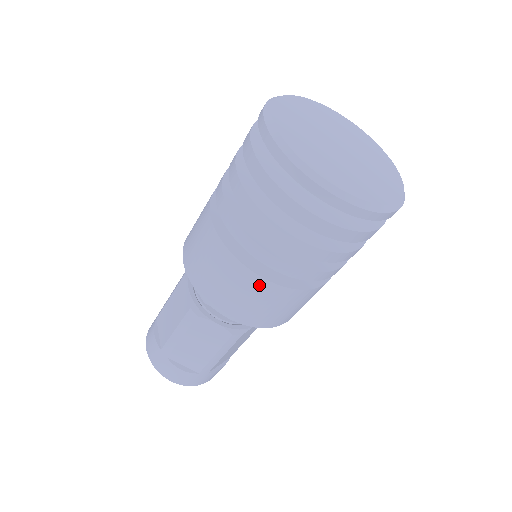
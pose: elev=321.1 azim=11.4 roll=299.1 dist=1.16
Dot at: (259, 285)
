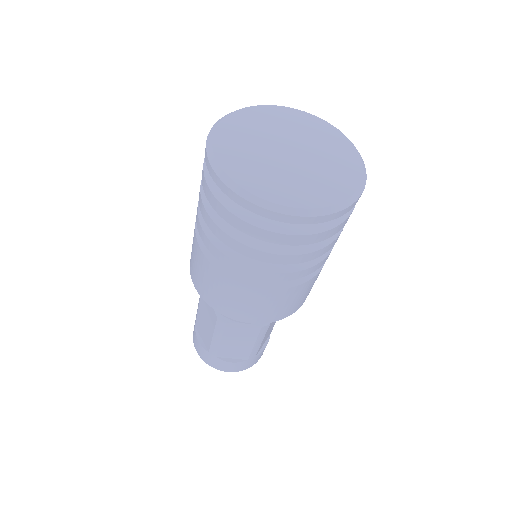
Dot at: (202, 259)
